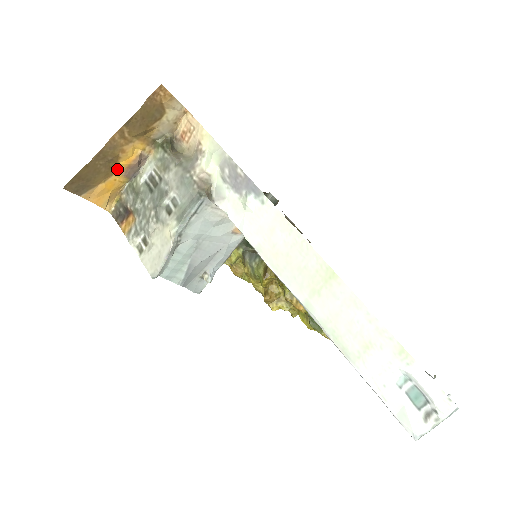
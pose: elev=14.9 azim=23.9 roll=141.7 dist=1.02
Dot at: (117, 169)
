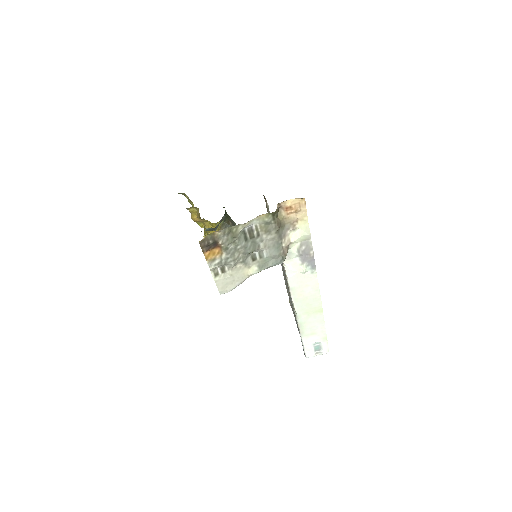
Dot at: occluded
